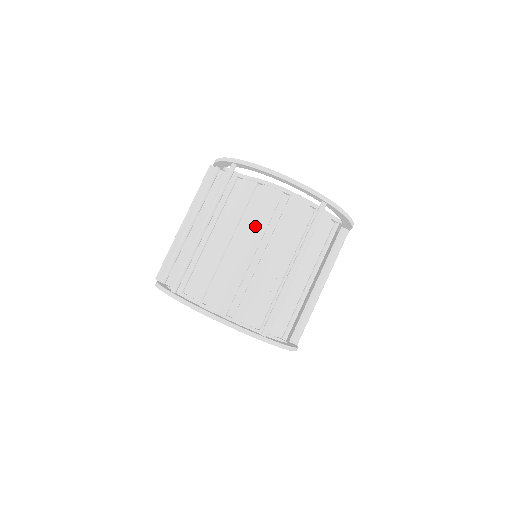
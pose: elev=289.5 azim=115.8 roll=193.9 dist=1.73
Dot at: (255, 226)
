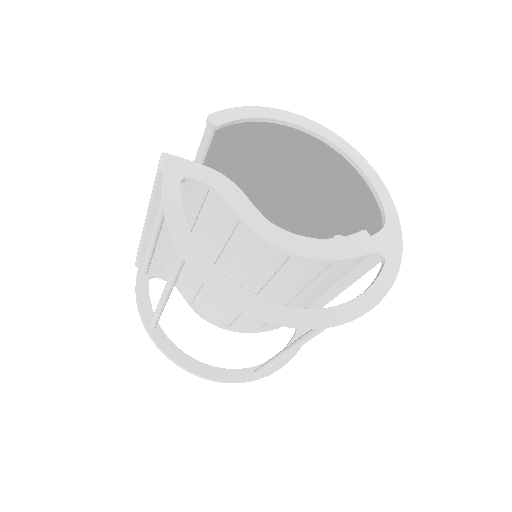
Dot at: (241, 274)
